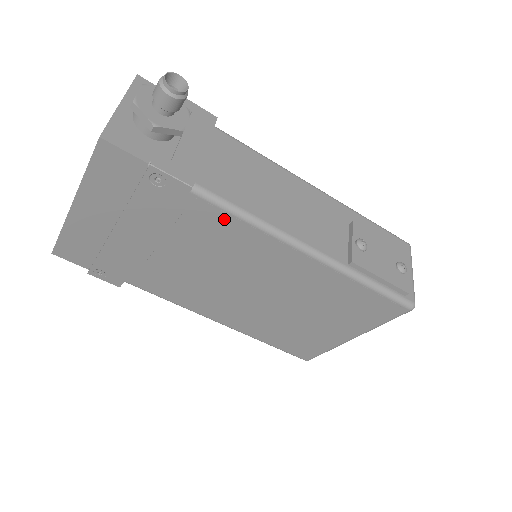
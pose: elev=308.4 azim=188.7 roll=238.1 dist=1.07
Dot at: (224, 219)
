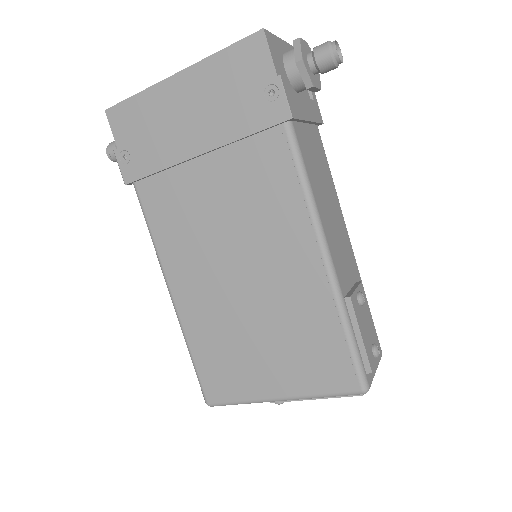
Dot at: (286, 170)
